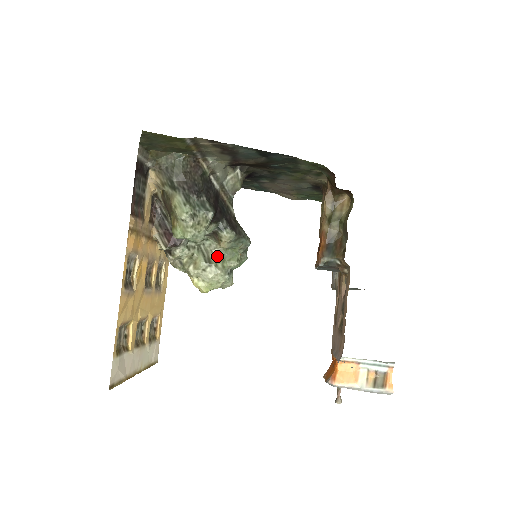
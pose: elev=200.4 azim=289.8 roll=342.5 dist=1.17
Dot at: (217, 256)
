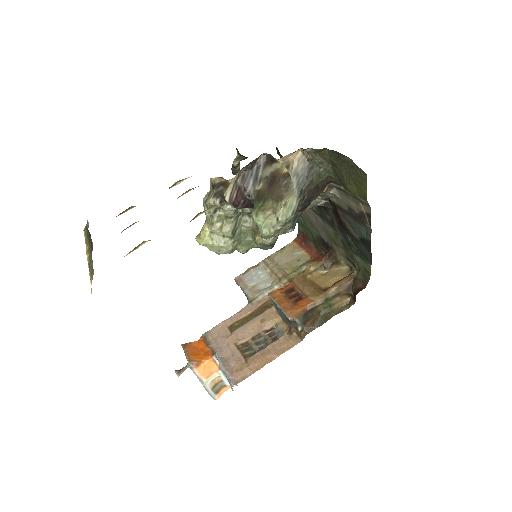
Dot at: (240, 234)
